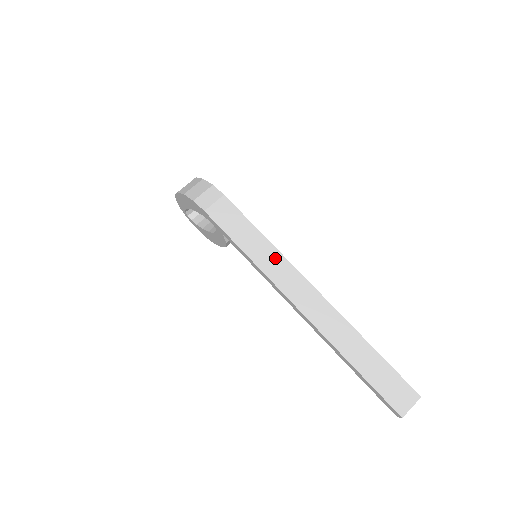
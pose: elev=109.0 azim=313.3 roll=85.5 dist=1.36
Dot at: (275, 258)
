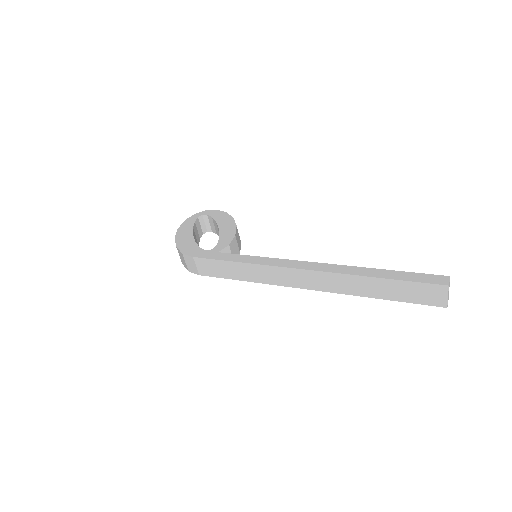
Dot at: (260, 270)
